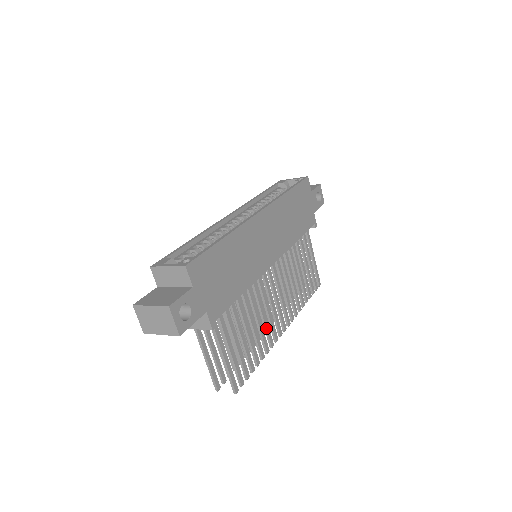
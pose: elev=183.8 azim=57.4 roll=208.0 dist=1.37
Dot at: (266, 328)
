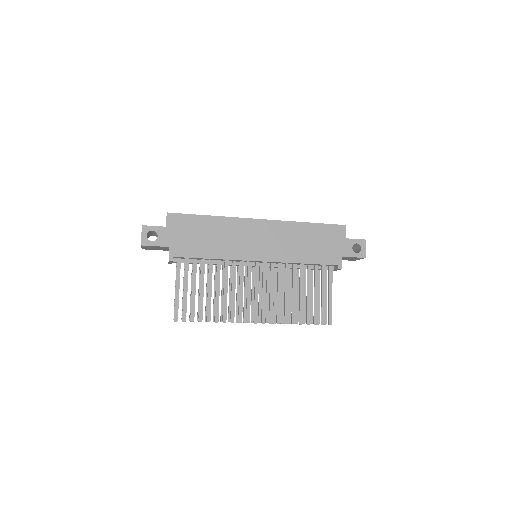
Dot at: (231, 304)
